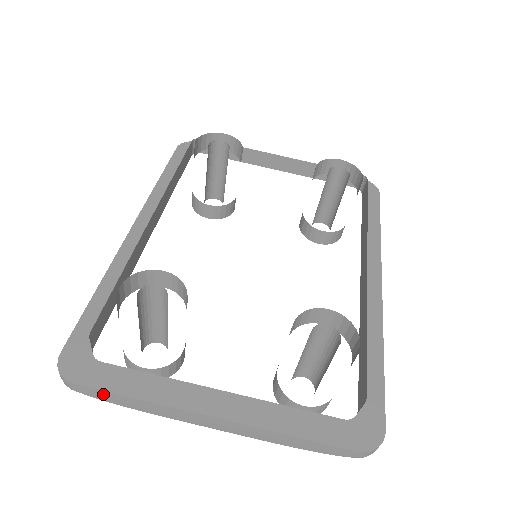
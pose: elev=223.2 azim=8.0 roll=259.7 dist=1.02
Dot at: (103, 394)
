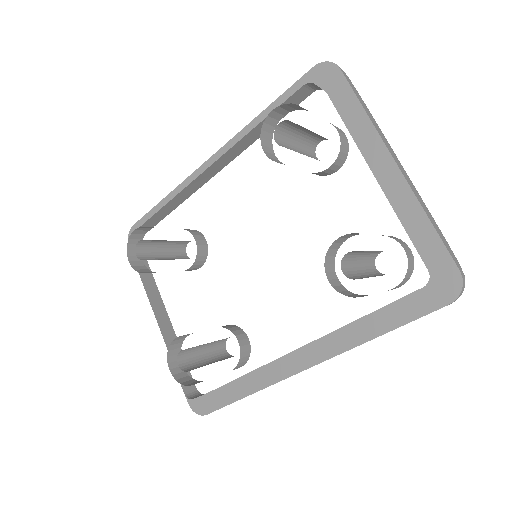
Dot at: occluded
